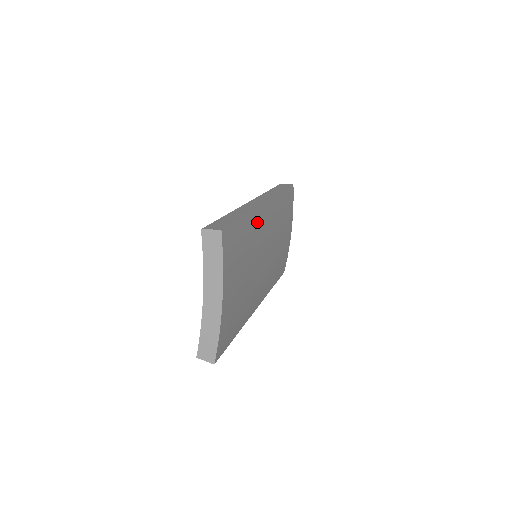
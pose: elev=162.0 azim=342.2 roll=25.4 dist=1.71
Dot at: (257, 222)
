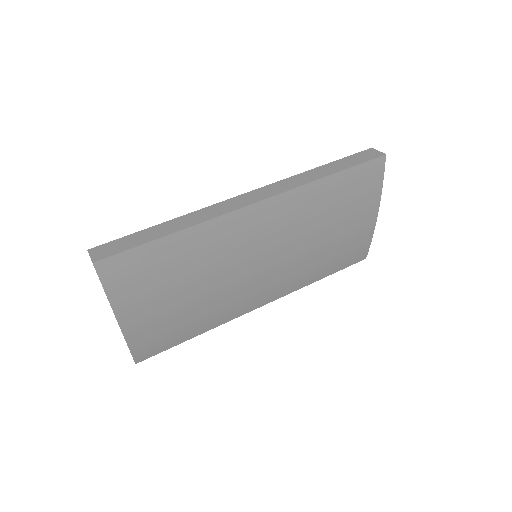
Dot at: (221, 233)
